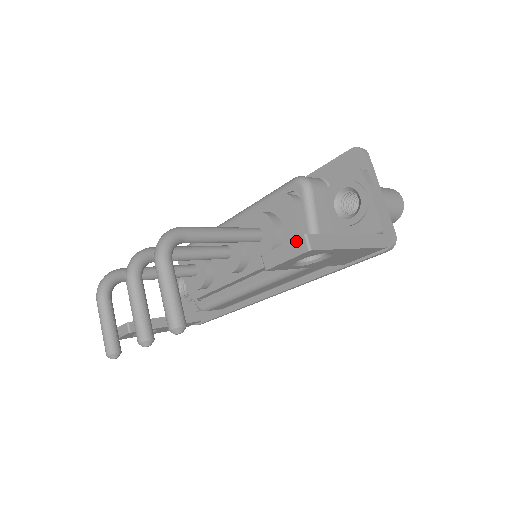
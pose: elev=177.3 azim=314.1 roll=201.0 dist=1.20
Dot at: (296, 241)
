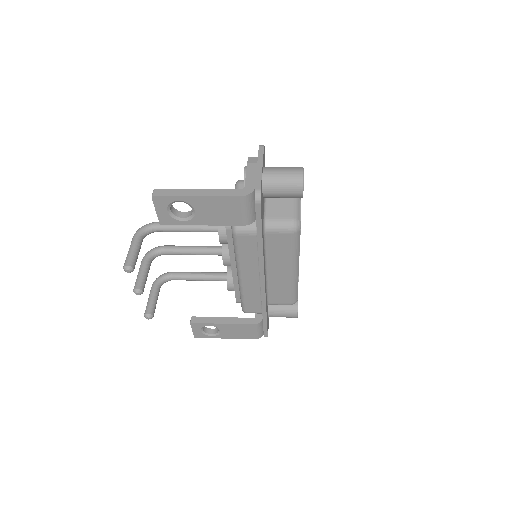
Dot at: occluded
